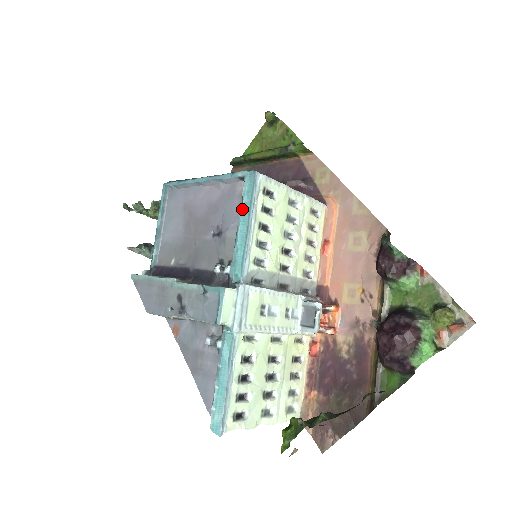
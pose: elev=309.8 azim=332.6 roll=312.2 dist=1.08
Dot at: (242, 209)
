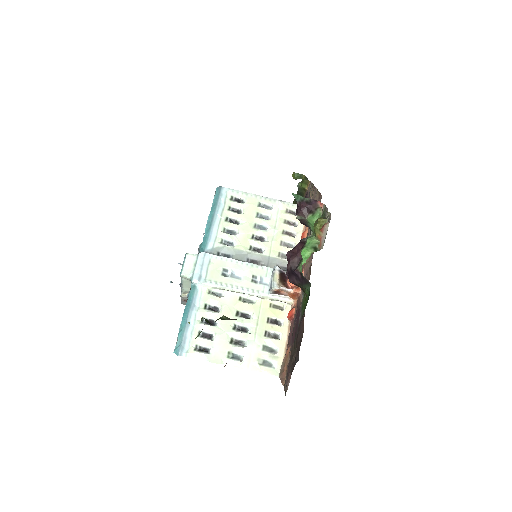
Dot at: (211, 210)
